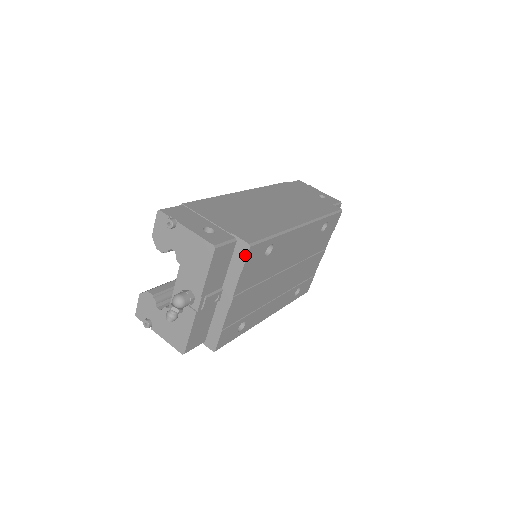
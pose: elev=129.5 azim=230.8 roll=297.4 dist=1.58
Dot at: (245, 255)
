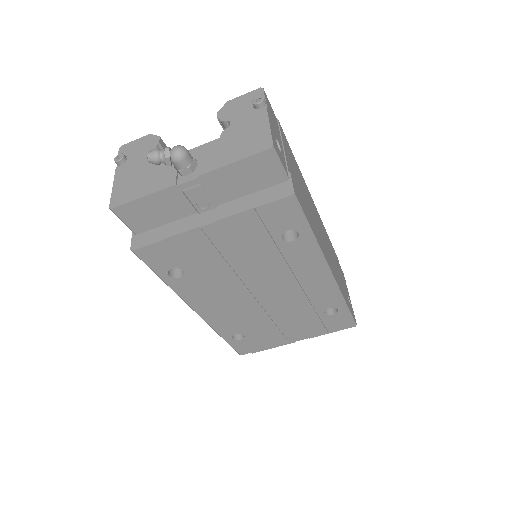
Dot at: (278, 197)
